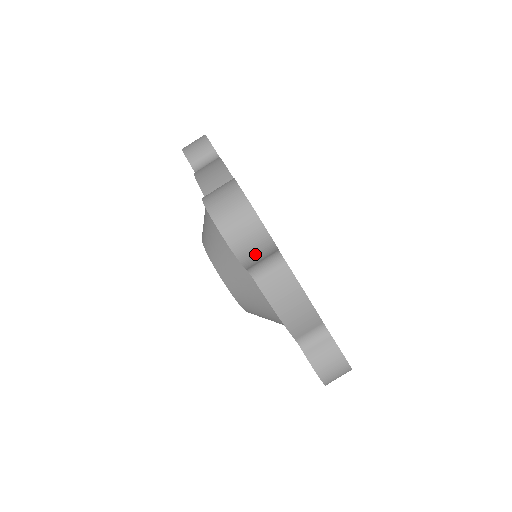
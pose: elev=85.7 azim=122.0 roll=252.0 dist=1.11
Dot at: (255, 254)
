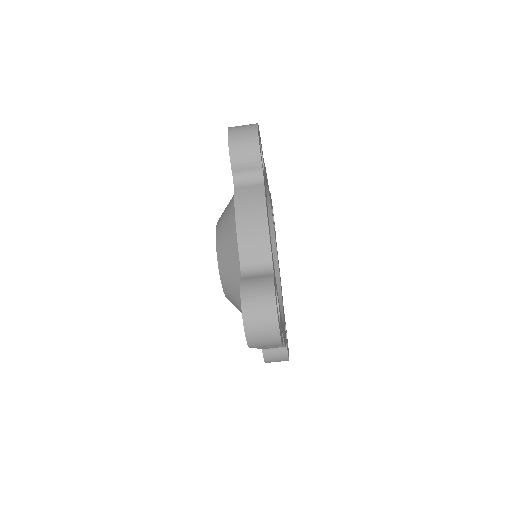
Dot at: occluded
